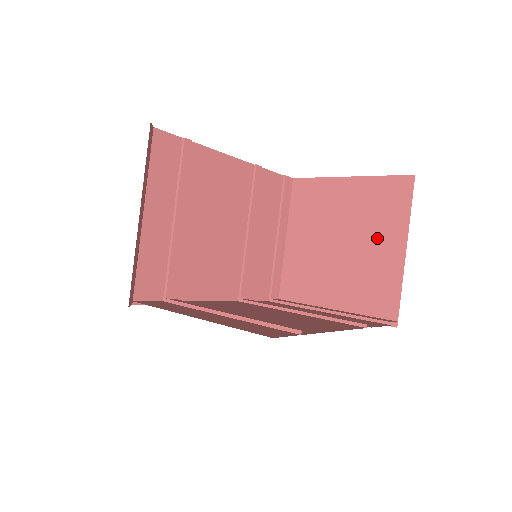
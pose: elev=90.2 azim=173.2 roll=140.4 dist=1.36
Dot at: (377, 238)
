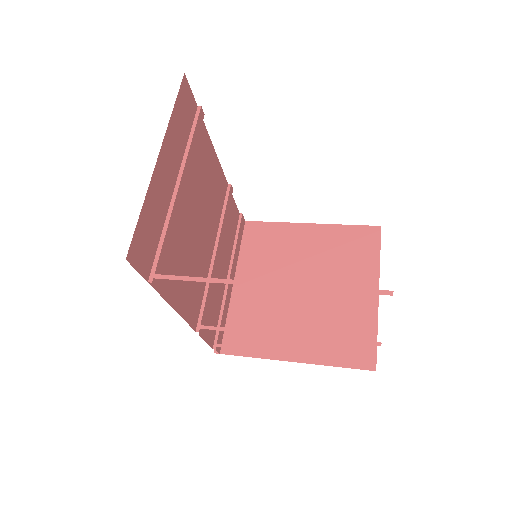
Dot at: (346, 280)
